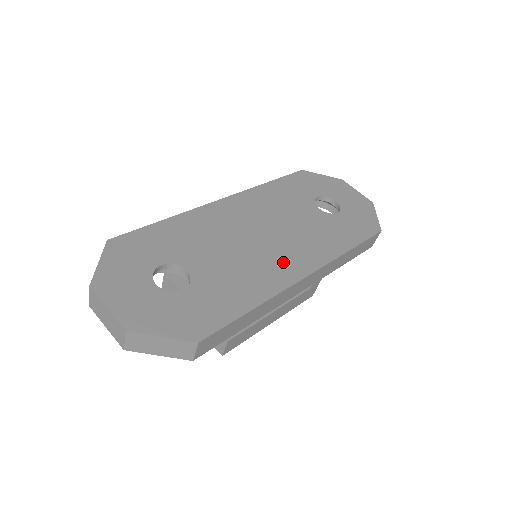
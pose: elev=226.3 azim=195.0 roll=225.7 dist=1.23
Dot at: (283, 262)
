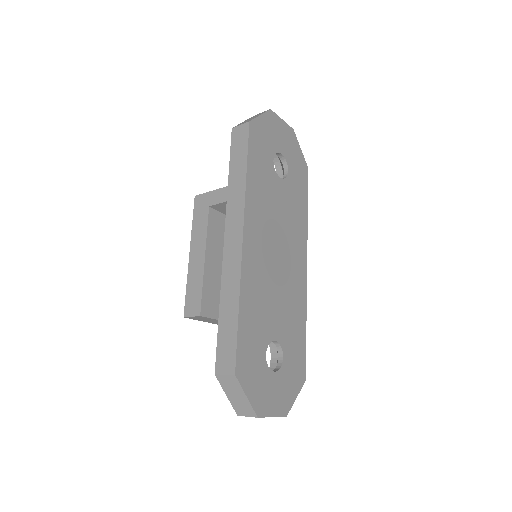
Dot at: (296, 270)
